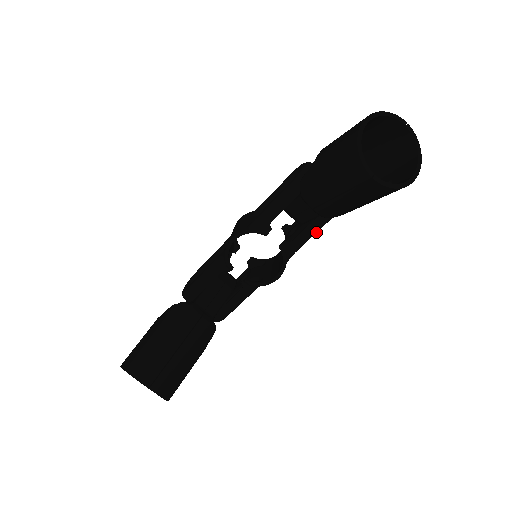
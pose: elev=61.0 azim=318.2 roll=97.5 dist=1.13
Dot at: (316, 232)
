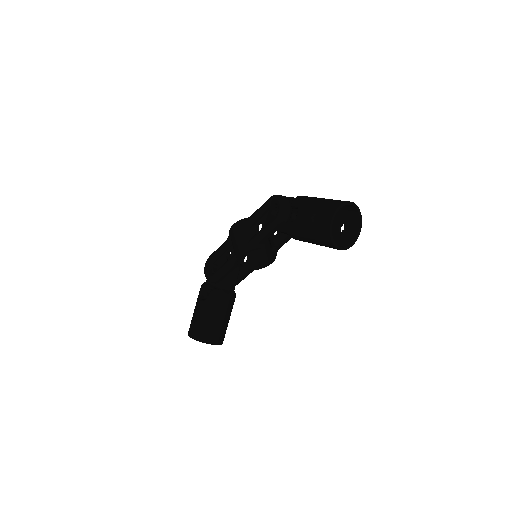
Dot at: occluded
